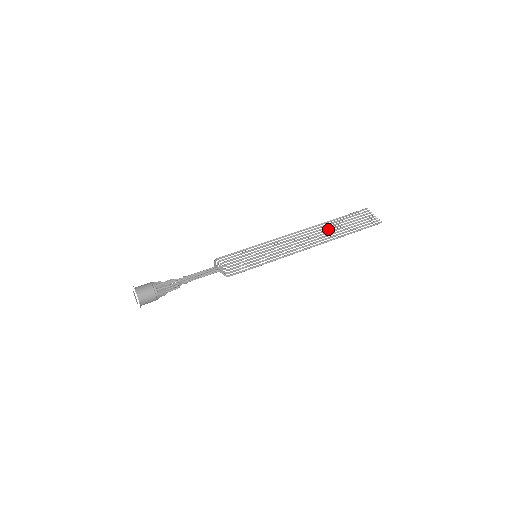
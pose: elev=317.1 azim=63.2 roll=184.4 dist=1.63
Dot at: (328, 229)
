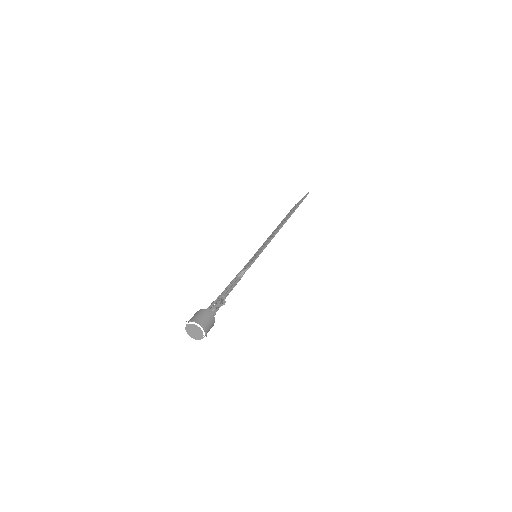
Dot at: occluded
